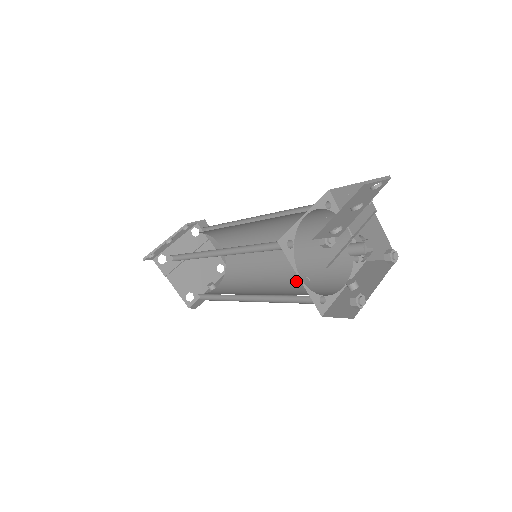
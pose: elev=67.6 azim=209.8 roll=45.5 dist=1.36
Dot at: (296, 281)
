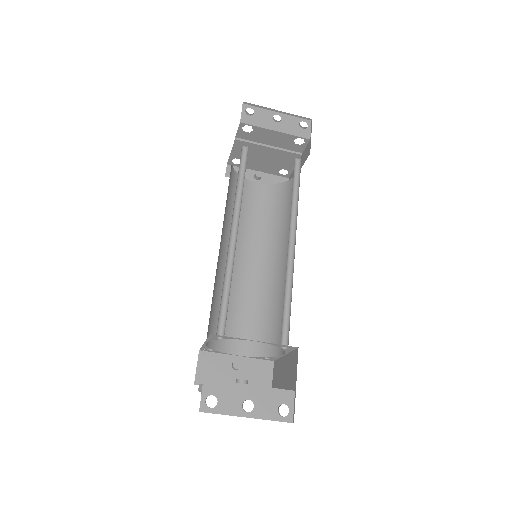
Dot at: (251, 294)
